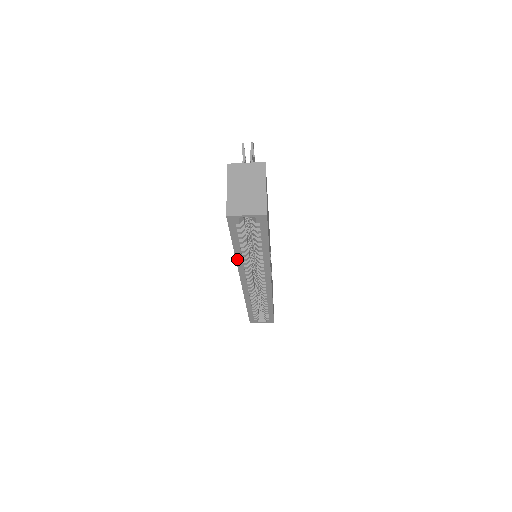
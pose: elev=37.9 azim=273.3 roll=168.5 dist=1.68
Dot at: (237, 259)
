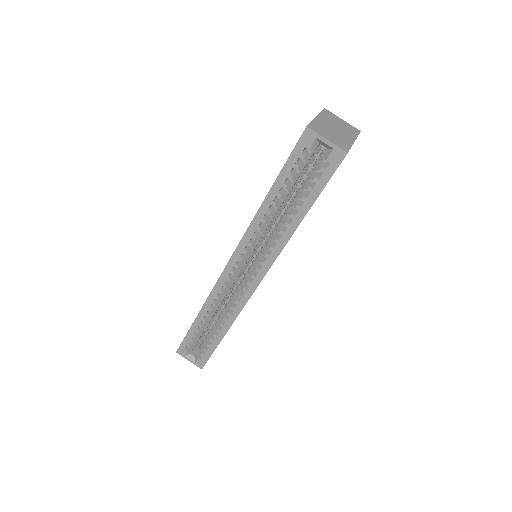
Dot at: (257, 214)
